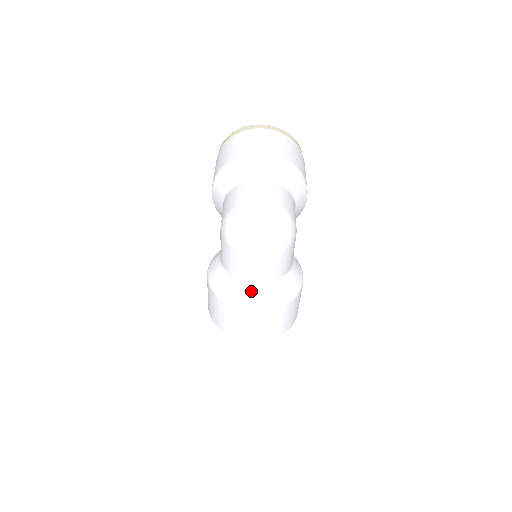
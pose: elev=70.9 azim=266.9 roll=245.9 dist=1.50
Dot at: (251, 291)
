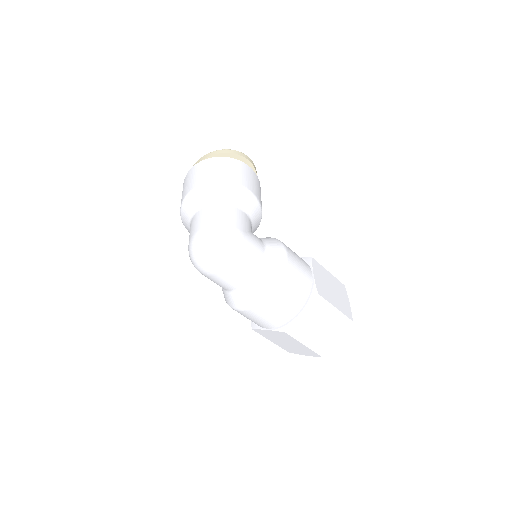
Dot at: (243, 294)
